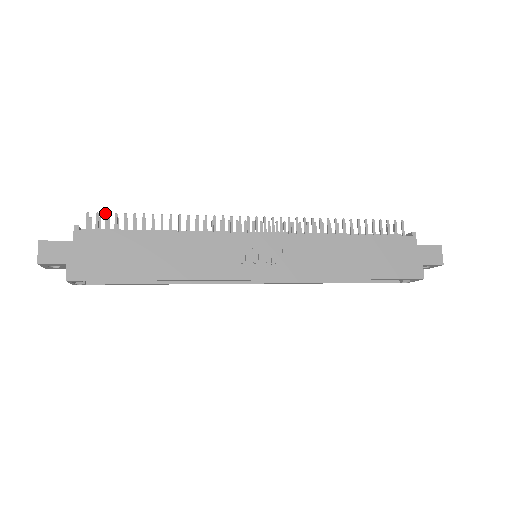
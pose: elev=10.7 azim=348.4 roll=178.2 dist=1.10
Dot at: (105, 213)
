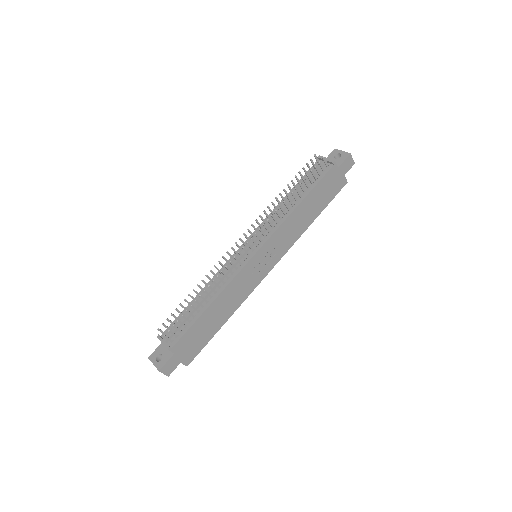
Dot at: occluded
